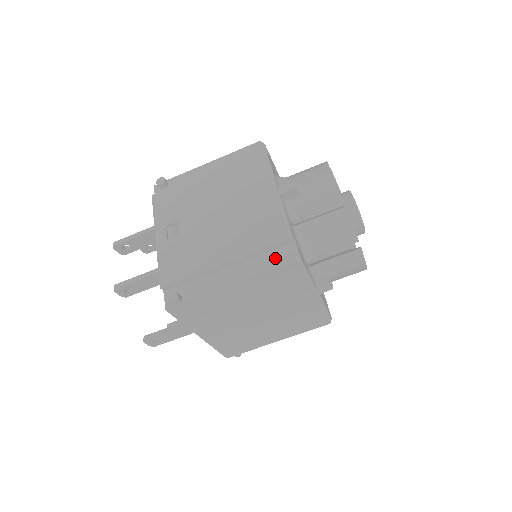
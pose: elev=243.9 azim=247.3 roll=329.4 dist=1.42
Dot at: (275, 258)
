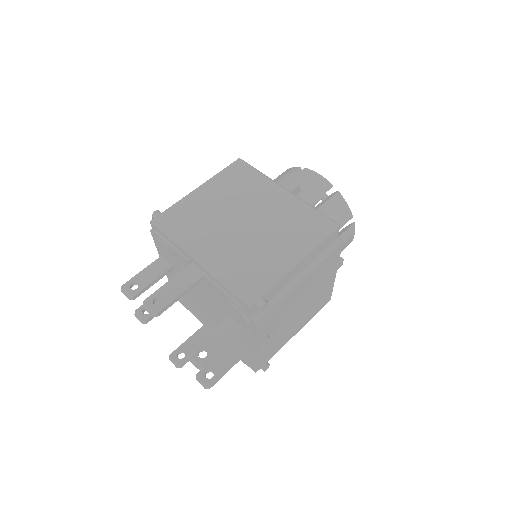
Dot at: occluded
